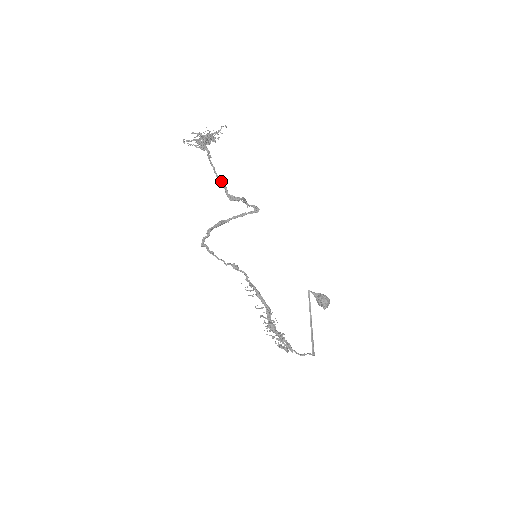
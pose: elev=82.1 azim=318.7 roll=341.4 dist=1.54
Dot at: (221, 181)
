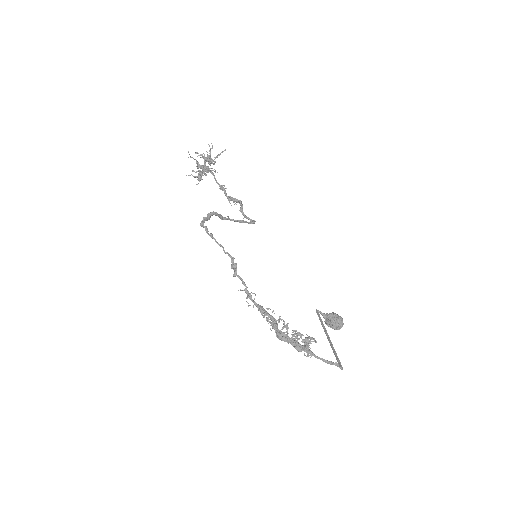
Dot at: (220, 186)
